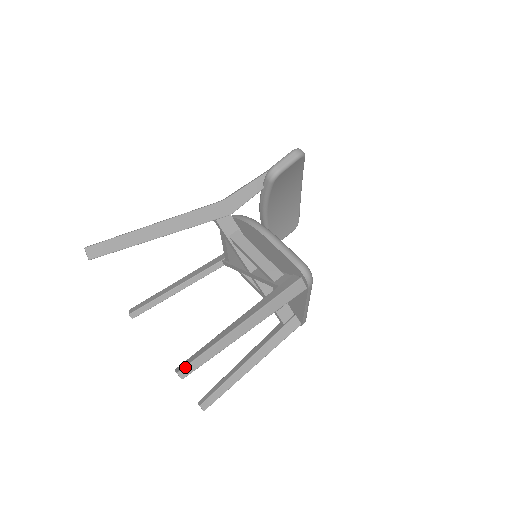
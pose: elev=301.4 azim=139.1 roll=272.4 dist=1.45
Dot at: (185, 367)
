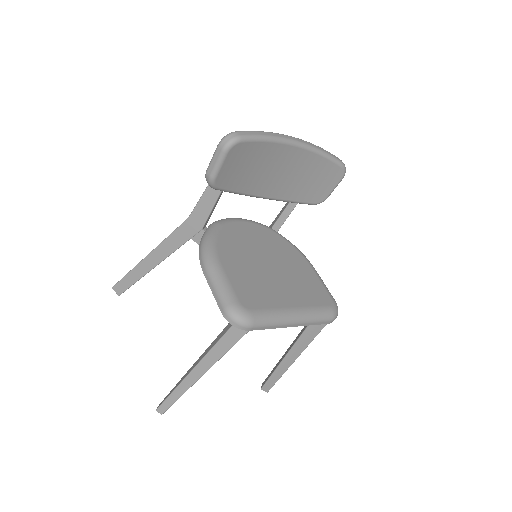
Dot at: (159, 406)
